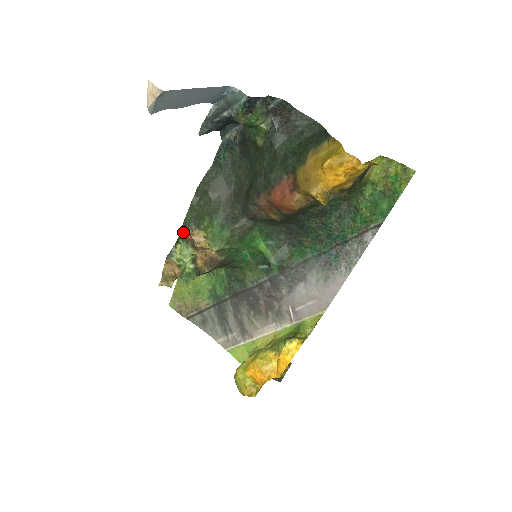
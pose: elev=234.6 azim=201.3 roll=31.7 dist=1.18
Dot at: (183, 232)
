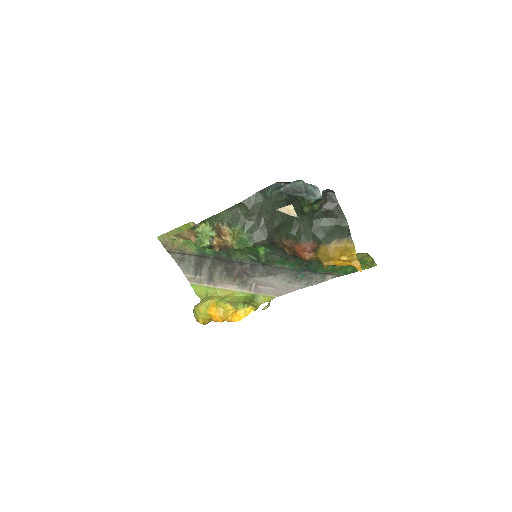
Dot at: (216, 224)
